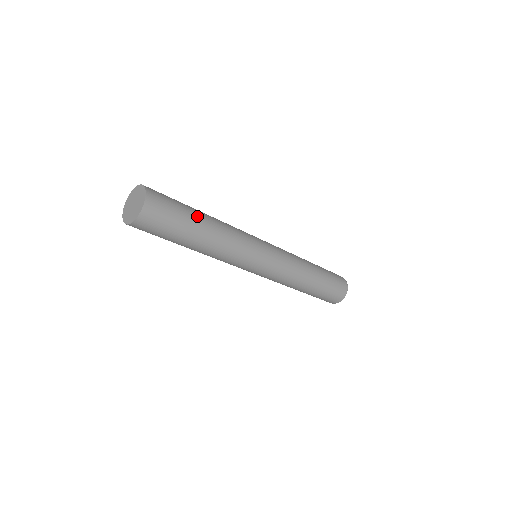
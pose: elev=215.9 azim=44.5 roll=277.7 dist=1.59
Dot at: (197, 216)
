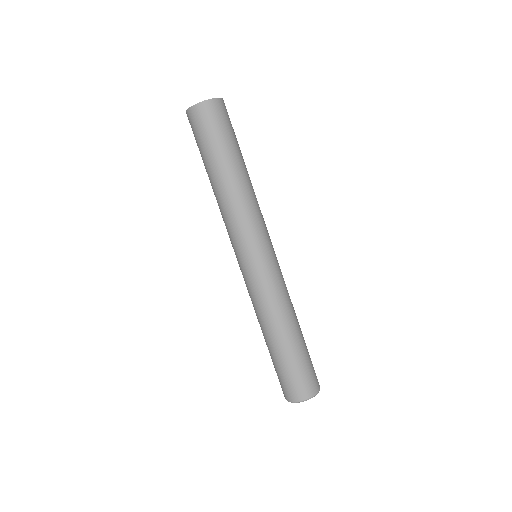
Dot at: (242, 156)
